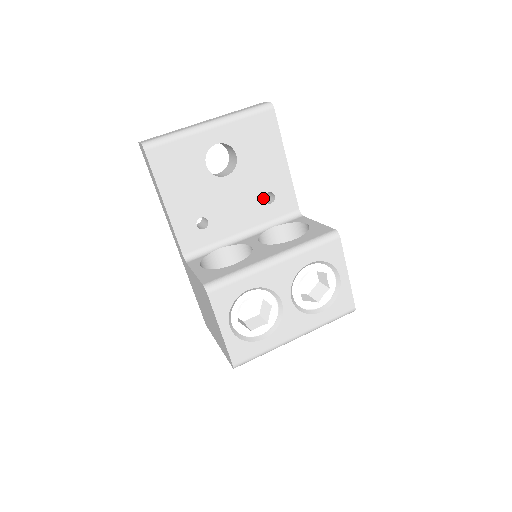
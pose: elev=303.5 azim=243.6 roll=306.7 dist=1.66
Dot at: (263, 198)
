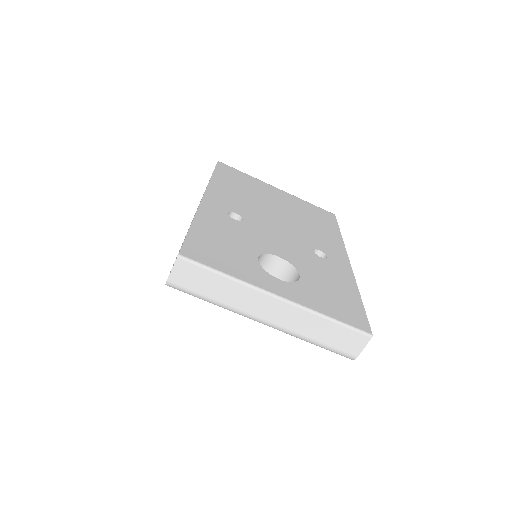
Dot at: occluded
